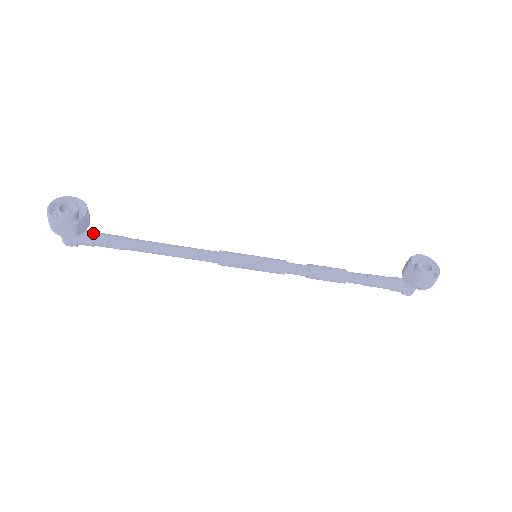
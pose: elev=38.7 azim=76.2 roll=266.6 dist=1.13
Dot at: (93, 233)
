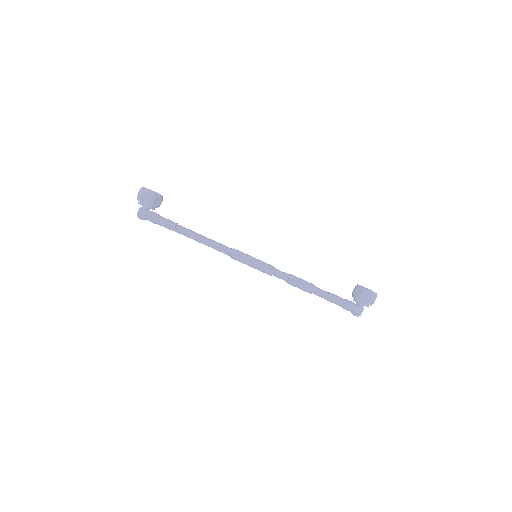
Dot at: (158, 214)
